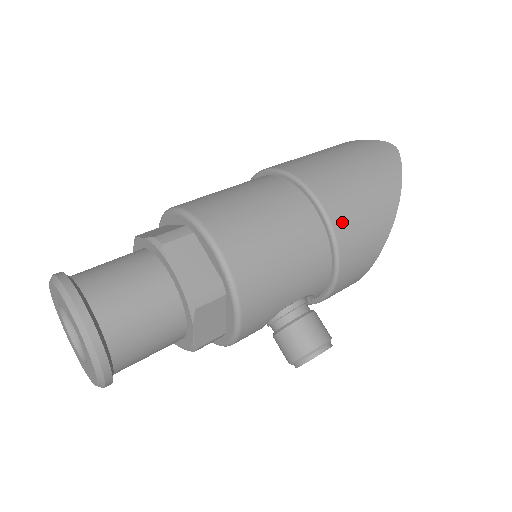
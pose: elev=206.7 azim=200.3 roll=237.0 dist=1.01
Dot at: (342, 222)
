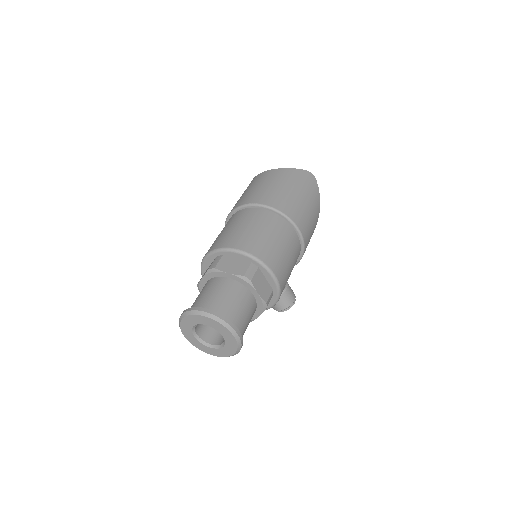
Dot at: (307, 238)
